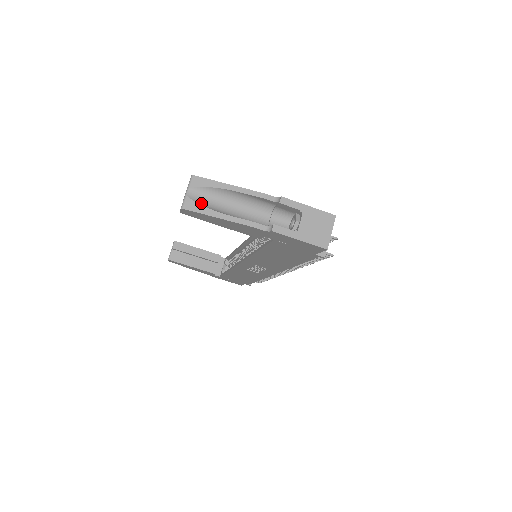
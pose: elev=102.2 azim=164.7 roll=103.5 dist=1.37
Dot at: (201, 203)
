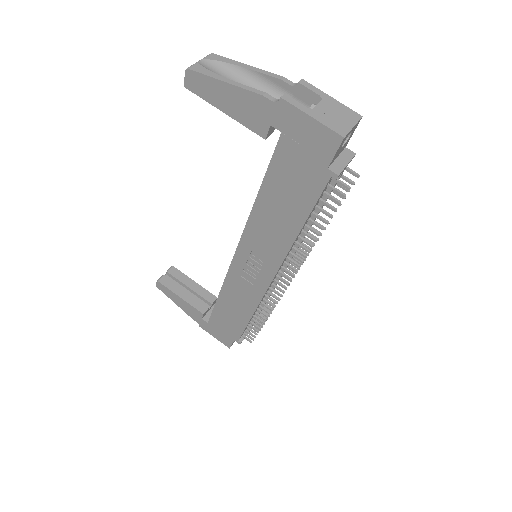
Dot at: (210, 71)
